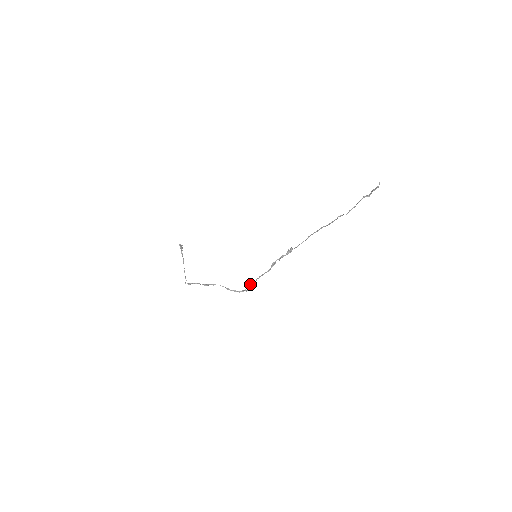
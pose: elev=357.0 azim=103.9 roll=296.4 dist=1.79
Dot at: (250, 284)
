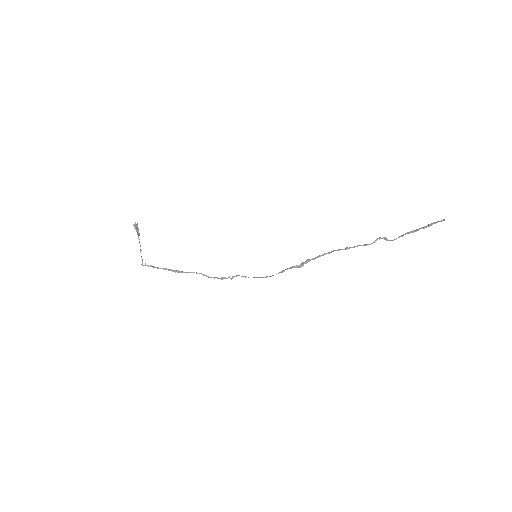
Dot at: (239, 275)
